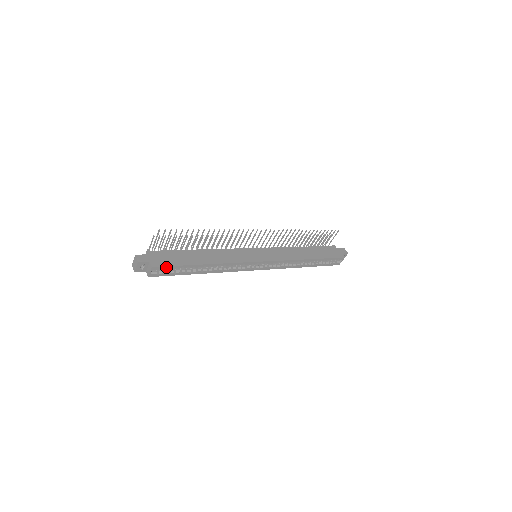
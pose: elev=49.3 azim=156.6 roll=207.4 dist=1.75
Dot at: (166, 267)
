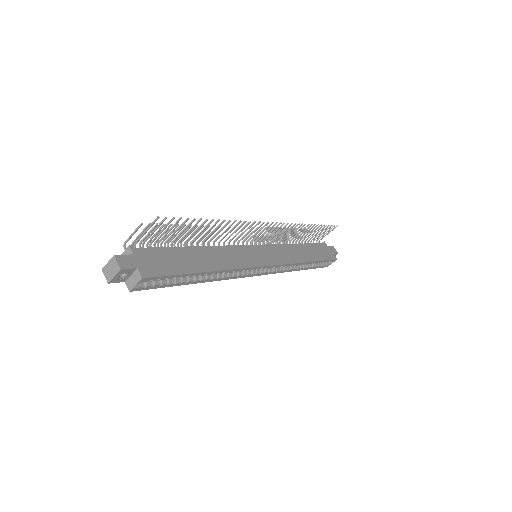
Dot at: (160, 277)
